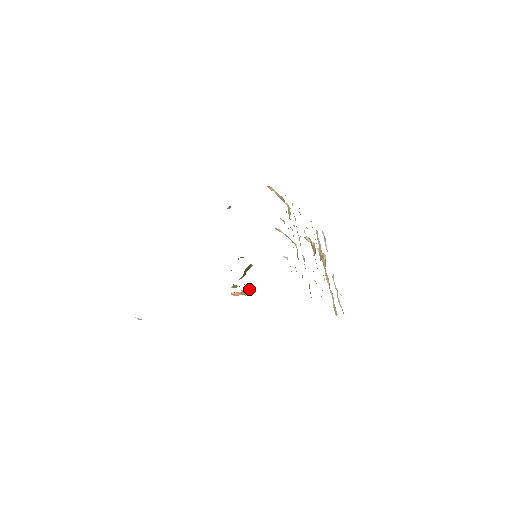
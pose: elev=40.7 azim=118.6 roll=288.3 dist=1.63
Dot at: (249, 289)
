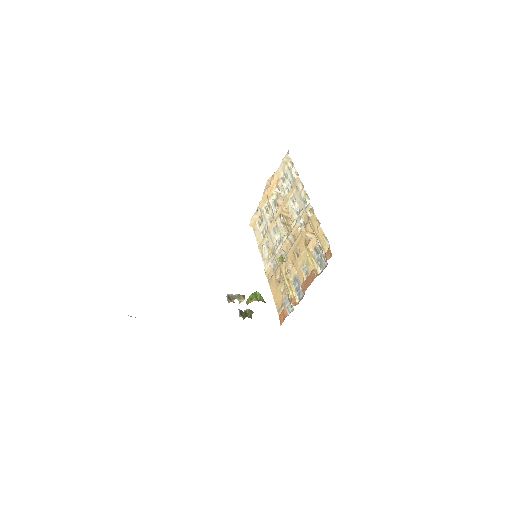
Dot at: (250, 314)
